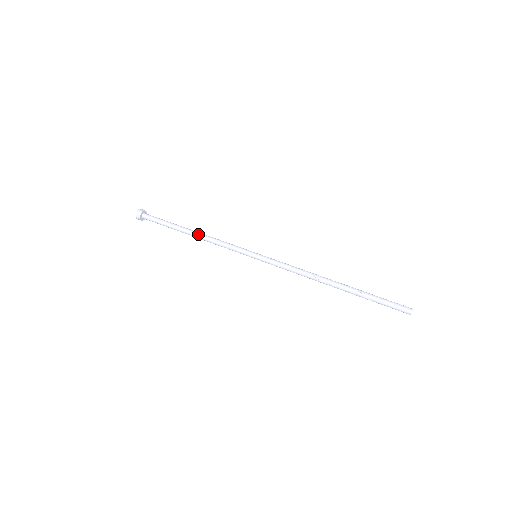
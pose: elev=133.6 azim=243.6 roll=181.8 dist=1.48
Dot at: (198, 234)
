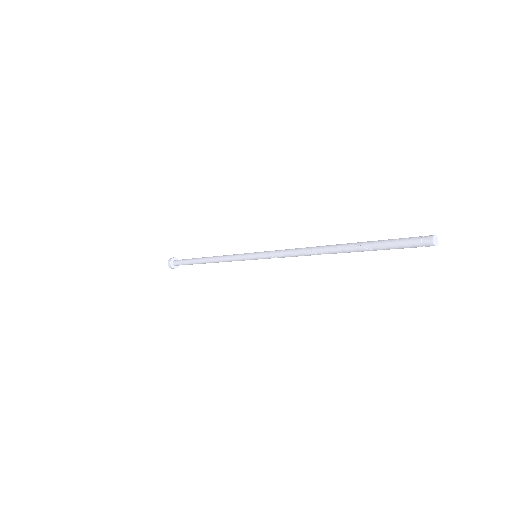
Dot at: (209, 259)
